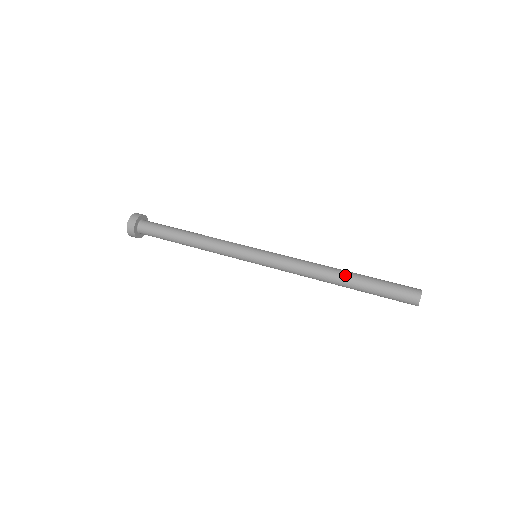
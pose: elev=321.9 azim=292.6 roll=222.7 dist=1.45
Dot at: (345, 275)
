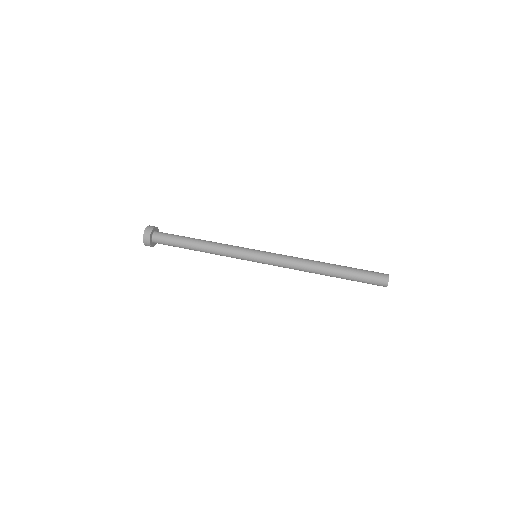
Dot at: (329, 271)
